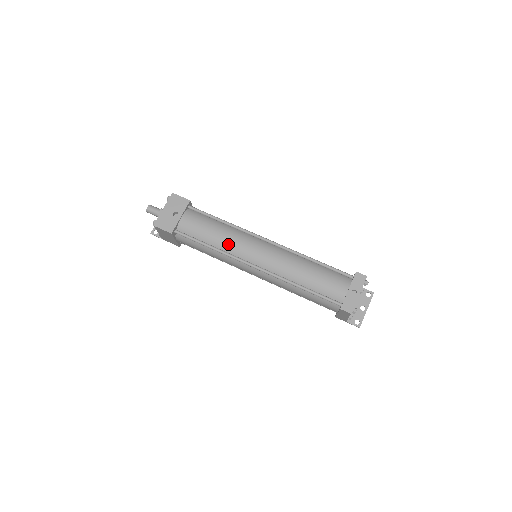
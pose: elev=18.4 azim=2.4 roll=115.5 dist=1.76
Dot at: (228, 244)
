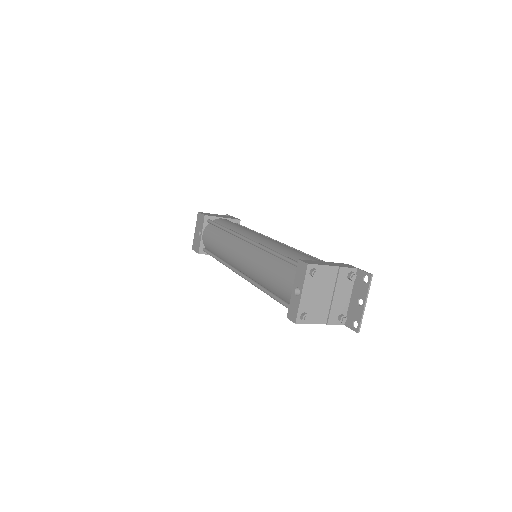
Dot at: (223, 253)
